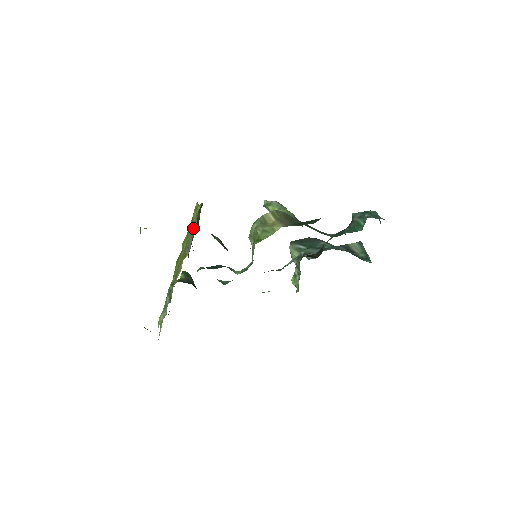
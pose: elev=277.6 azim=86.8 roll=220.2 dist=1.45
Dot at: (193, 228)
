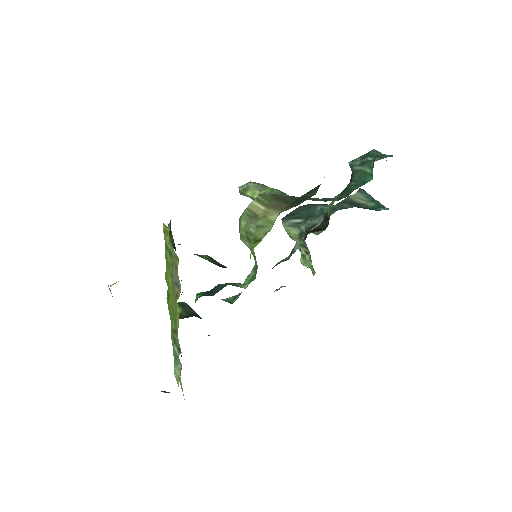
Dot at: (172, 258)
